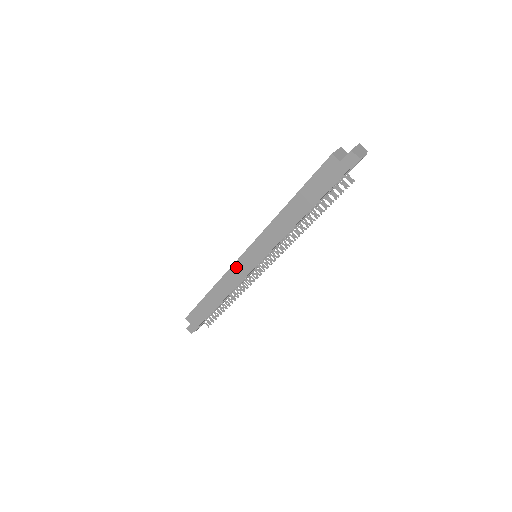
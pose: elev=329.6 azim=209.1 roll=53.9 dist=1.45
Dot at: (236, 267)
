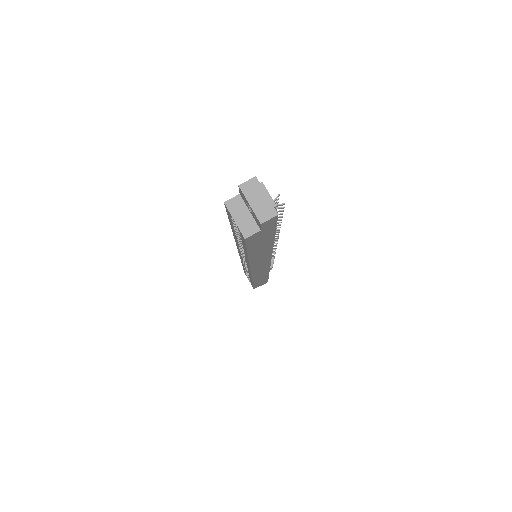
Dot at: occluded
